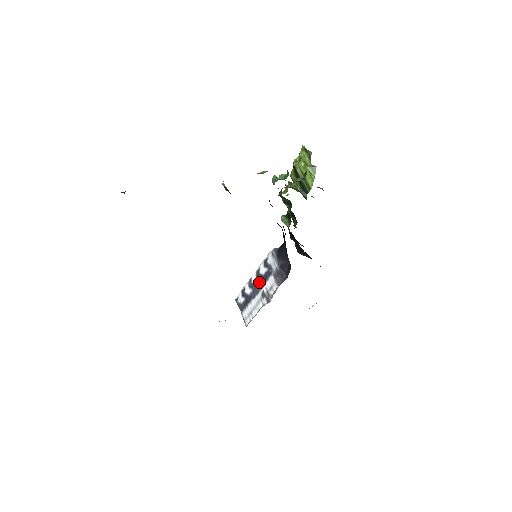
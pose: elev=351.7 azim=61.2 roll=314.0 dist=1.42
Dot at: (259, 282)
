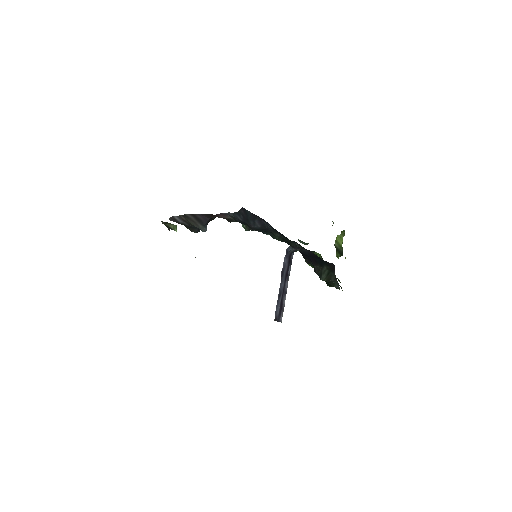
Dot at: occluded
